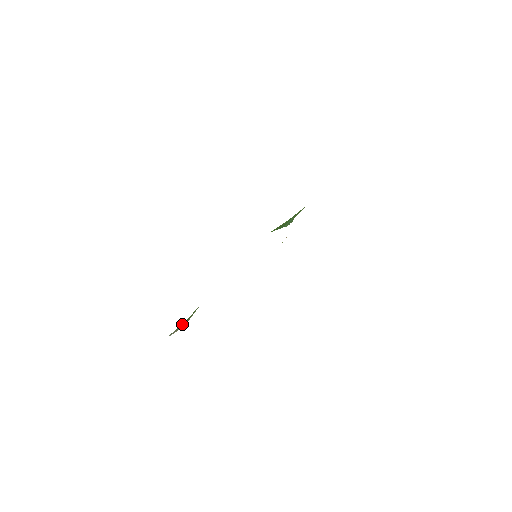
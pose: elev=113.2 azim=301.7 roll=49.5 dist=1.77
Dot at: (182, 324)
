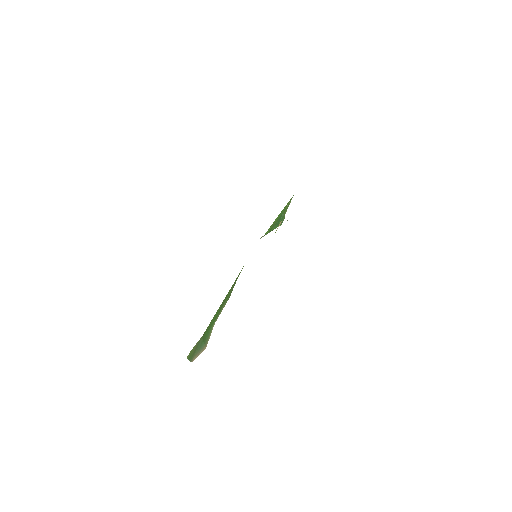
Dot at: (199, 344)
